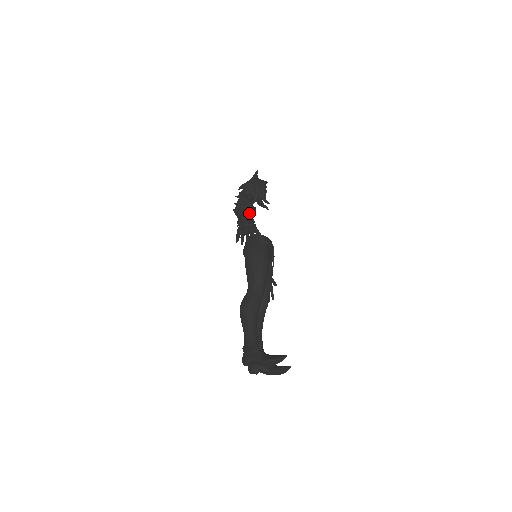
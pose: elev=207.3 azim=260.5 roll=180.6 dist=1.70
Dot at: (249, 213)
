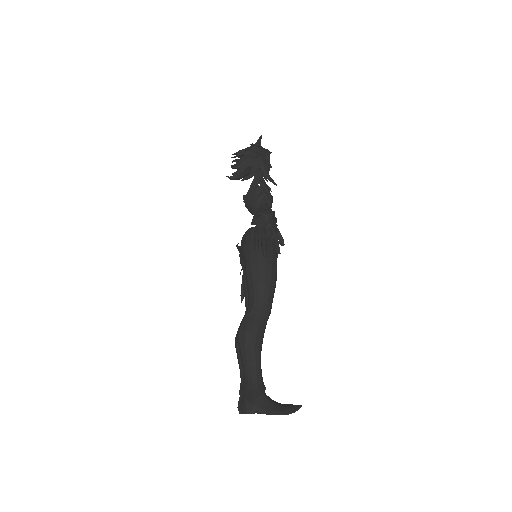
Dot at: (269, 206)
